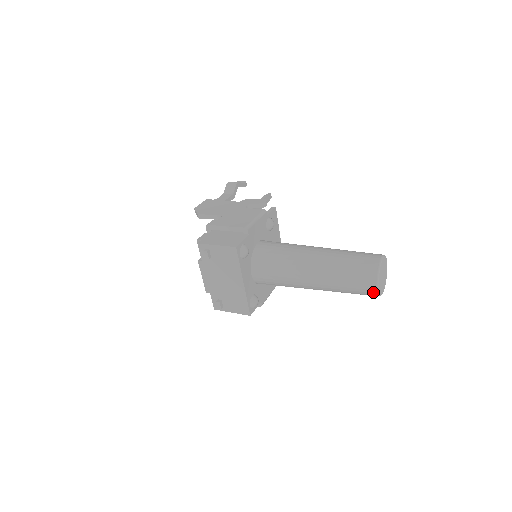
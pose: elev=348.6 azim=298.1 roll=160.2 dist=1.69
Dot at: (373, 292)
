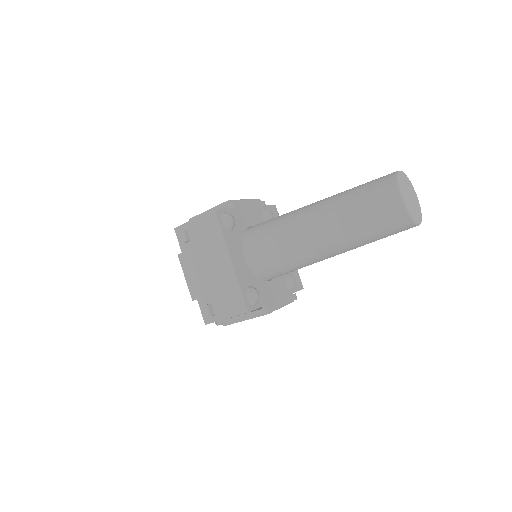
Dot at: (400, 211)
